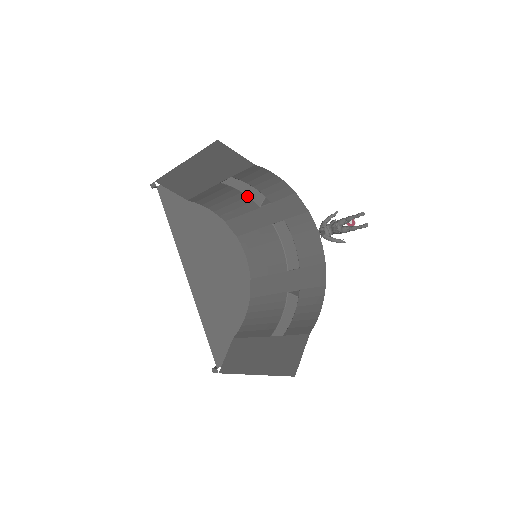
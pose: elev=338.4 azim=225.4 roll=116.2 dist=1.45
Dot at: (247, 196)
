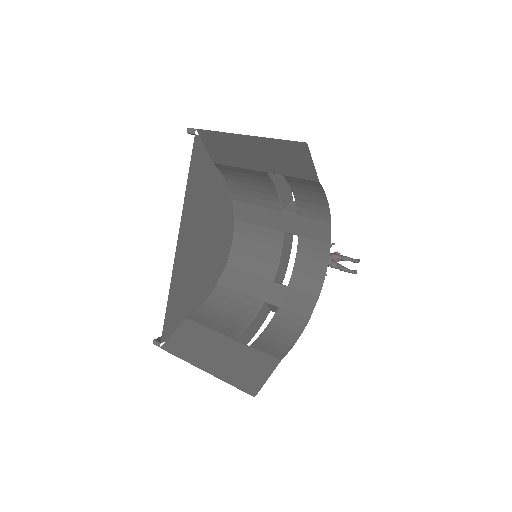
Dot at: (278, 195)
